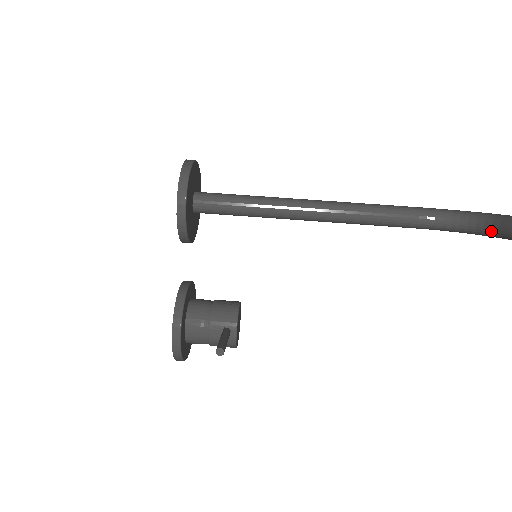
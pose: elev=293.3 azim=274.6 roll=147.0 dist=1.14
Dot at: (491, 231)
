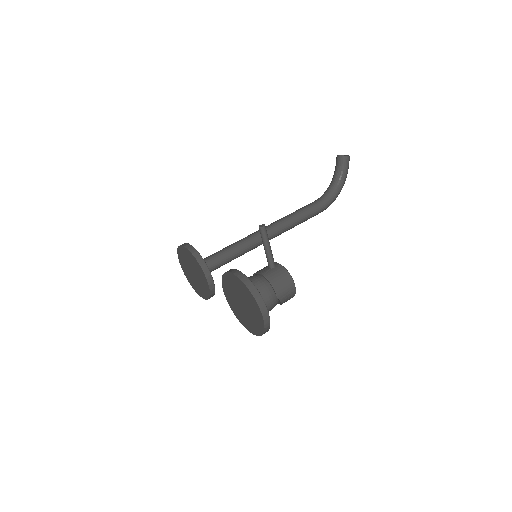
Dot at: (339, 170)
